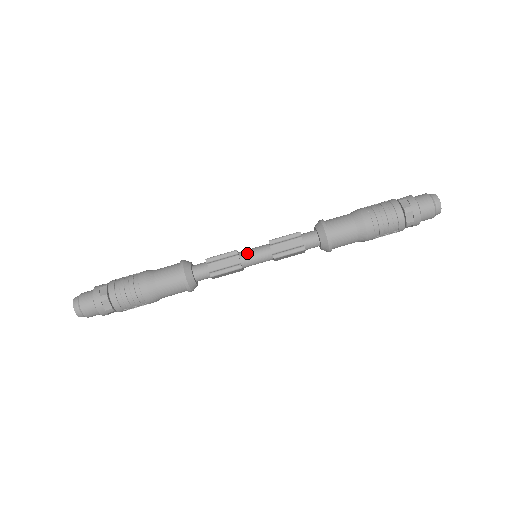
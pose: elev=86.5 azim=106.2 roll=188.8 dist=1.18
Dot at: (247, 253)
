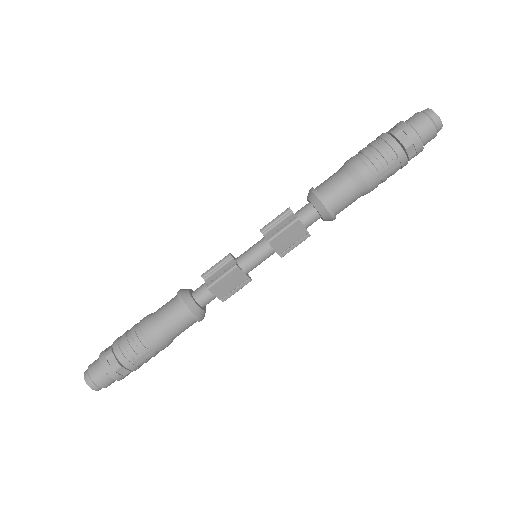
Dot at: (243, 253)
